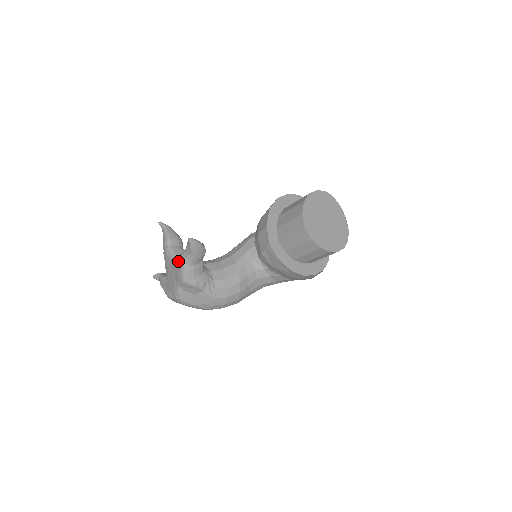
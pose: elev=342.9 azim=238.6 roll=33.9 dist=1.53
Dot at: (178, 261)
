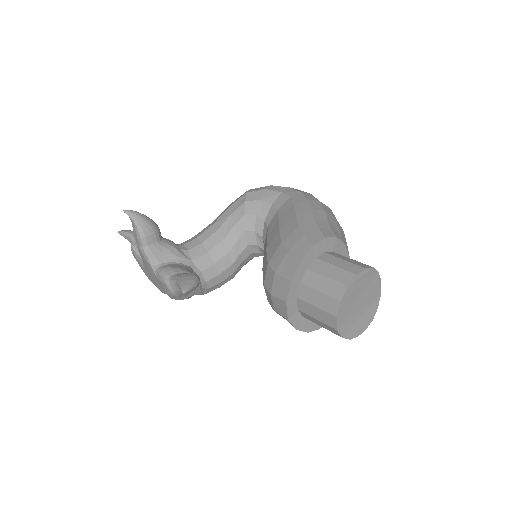
Dot at: (165, 286)
